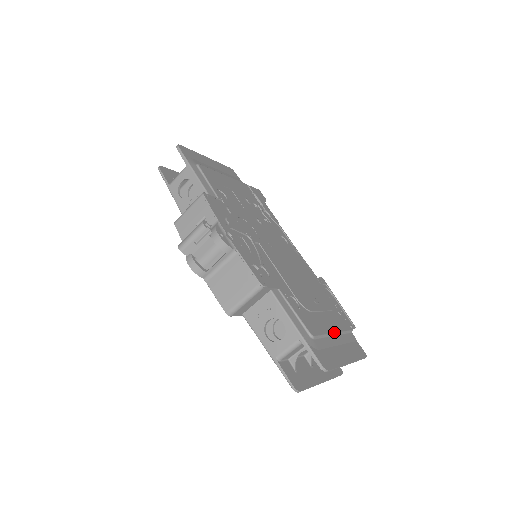
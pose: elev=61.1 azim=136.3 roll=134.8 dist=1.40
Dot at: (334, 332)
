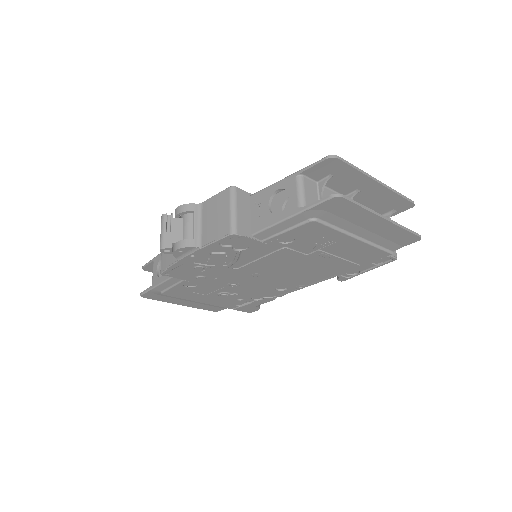
Dot at: occluded
